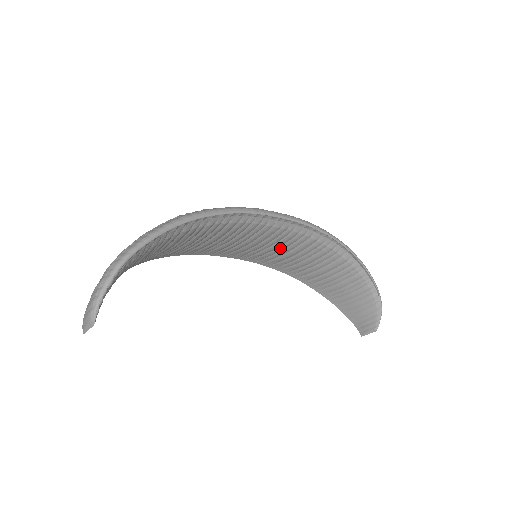
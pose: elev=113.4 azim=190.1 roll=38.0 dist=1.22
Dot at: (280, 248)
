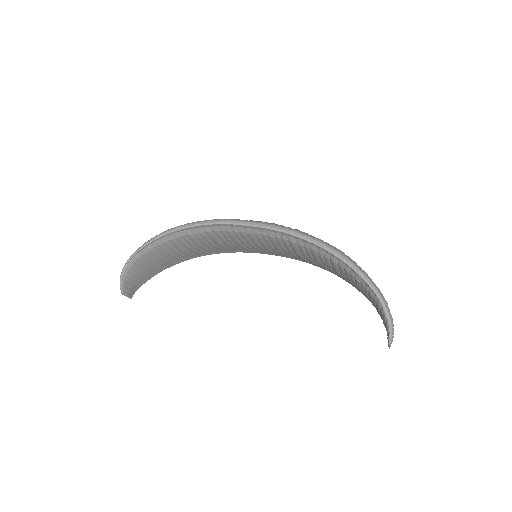
Dot at: (283, 249)
